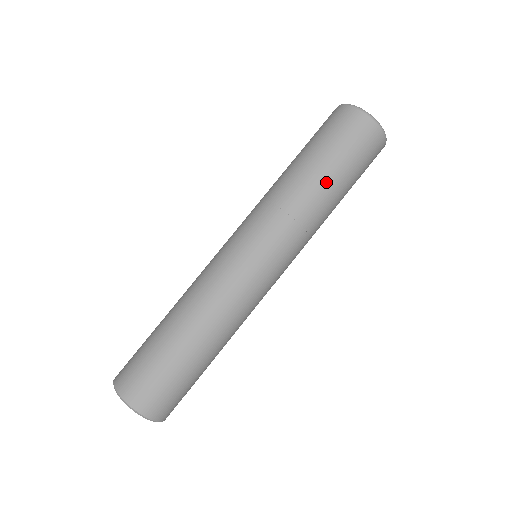
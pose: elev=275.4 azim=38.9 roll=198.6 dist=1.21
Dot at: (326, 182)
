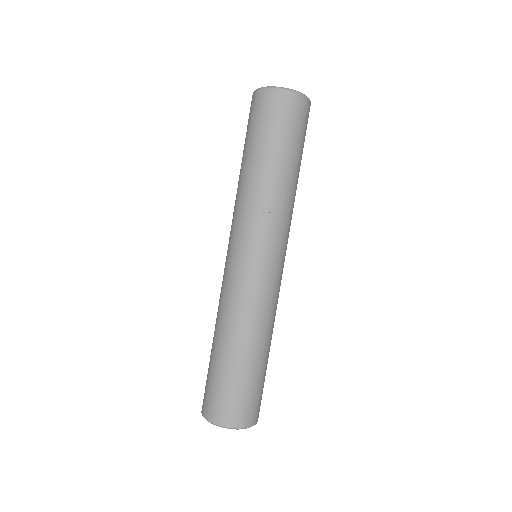
Dot at: (259, 164)
